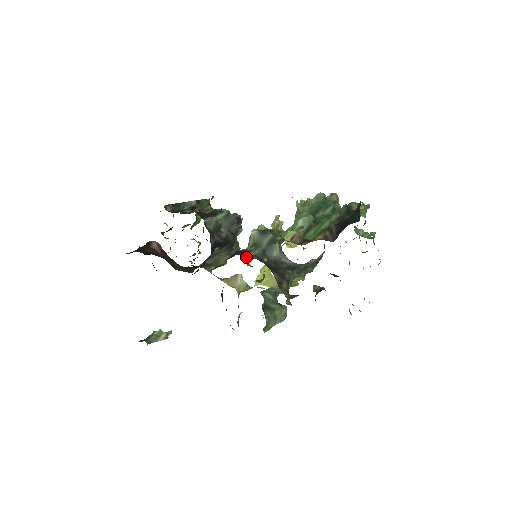
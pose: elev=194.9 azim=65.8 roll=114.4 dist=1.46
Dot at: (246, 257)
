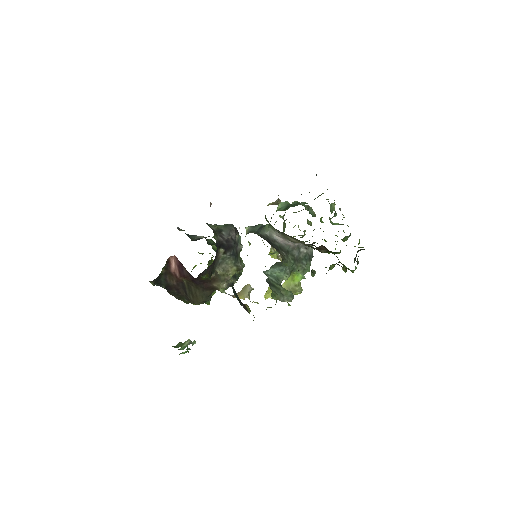
Dot at: occluded
